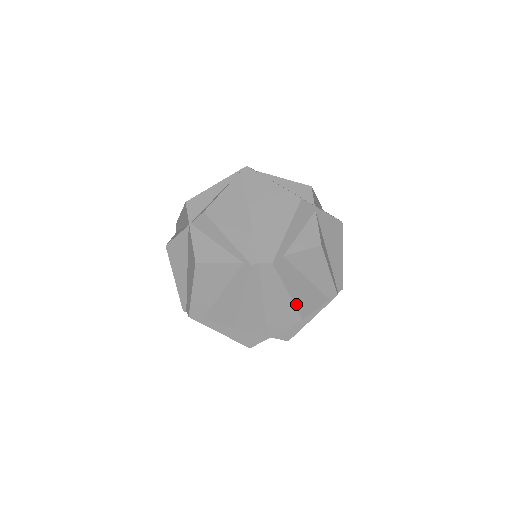
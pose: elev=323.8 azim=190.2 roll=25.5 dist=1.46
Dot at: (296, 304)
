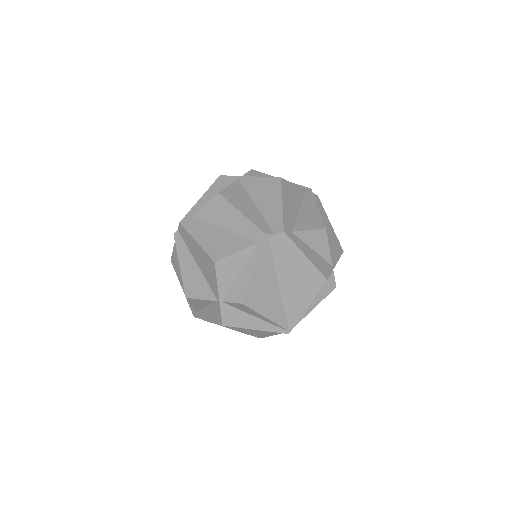
Dot at: (206, 249)
